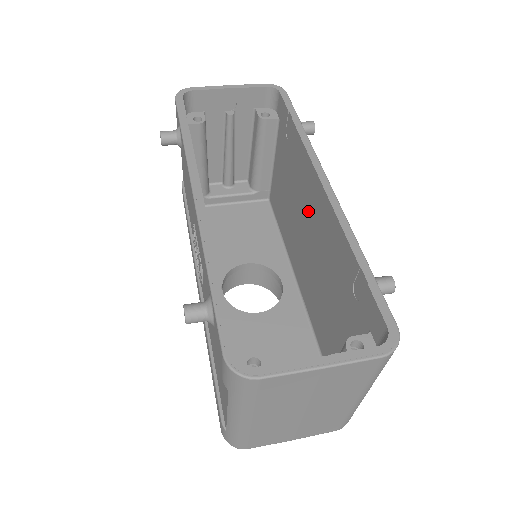
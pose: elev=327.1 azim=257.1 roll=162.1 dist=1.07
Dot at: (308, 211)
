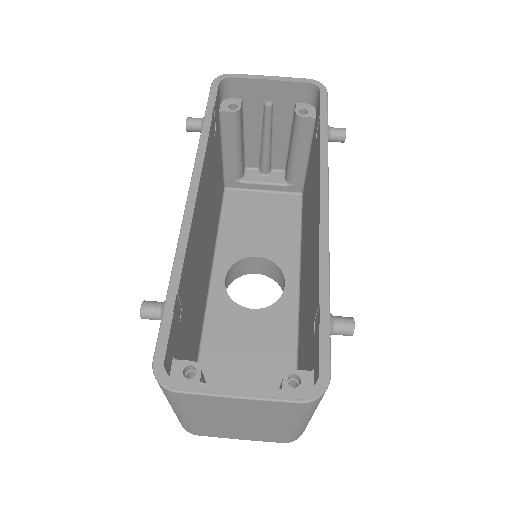
Dot at: (312, 224)
